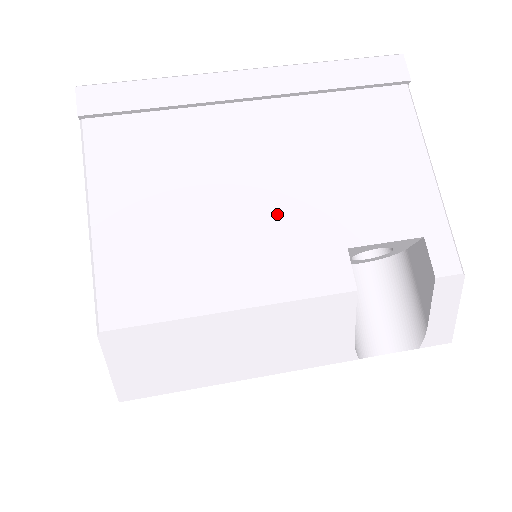
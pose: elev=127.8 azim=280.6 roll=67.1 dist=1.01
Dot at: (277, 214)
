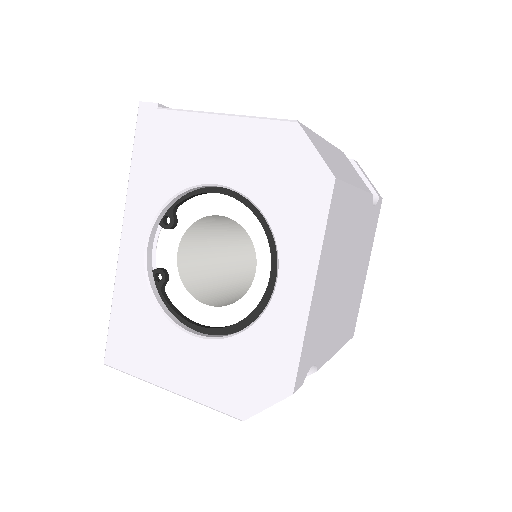
Dot at: occluded
